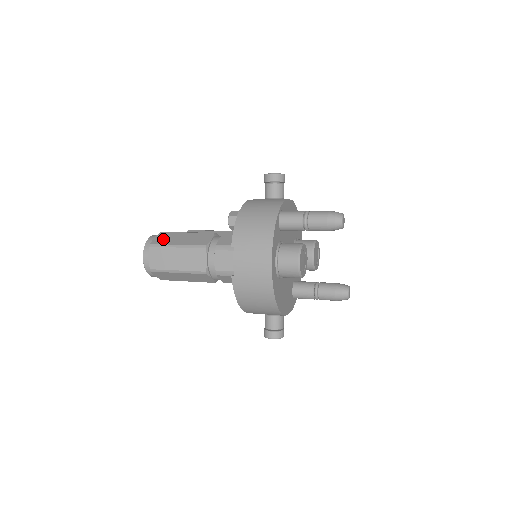
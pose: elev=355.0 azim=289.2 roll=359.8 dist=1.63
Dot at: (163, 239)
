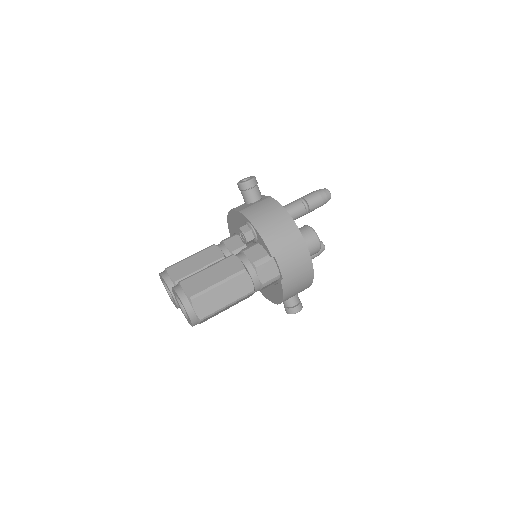
Dot at: (195, 286)
